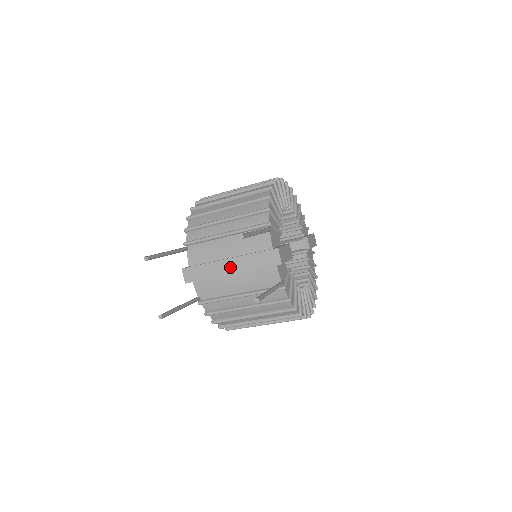
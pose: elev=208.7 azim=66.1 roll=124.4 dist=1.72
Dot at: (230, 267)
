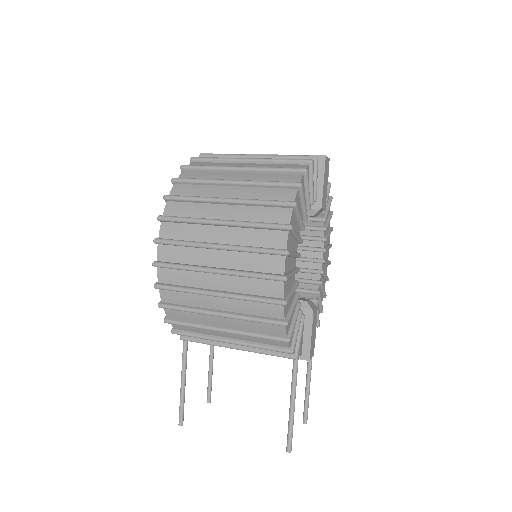
Dot at: occluded
